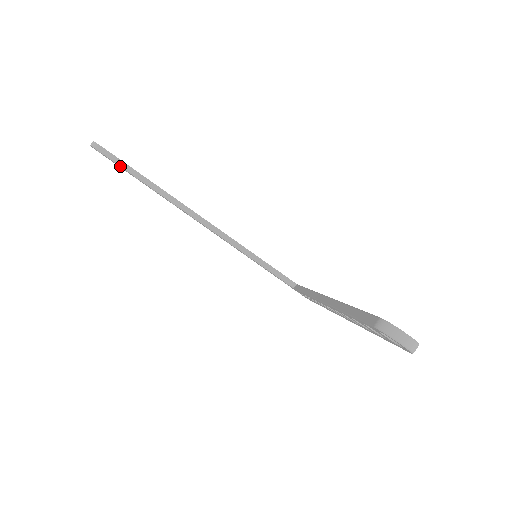
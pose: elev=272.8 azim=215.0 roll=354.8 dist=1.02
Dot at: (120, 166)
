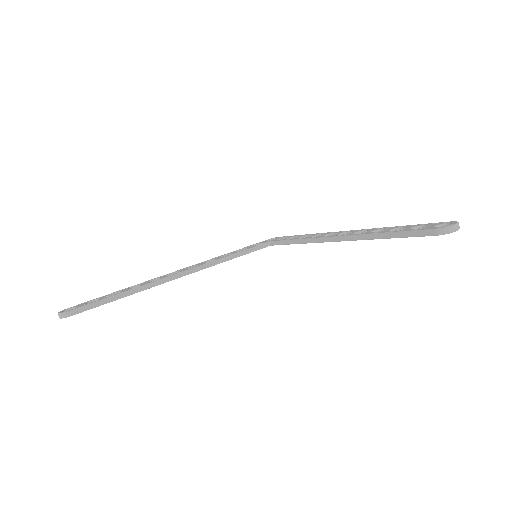
Dot at: occluded
